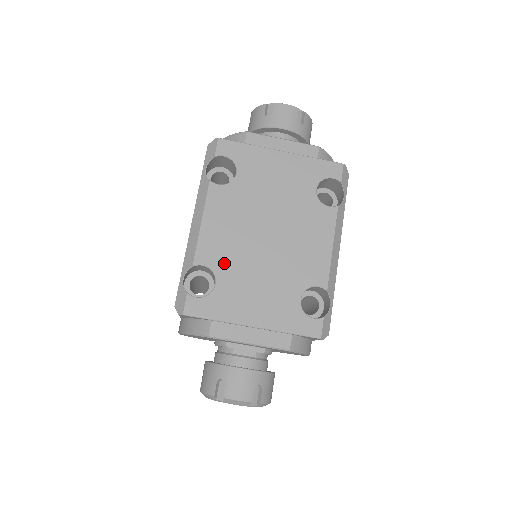
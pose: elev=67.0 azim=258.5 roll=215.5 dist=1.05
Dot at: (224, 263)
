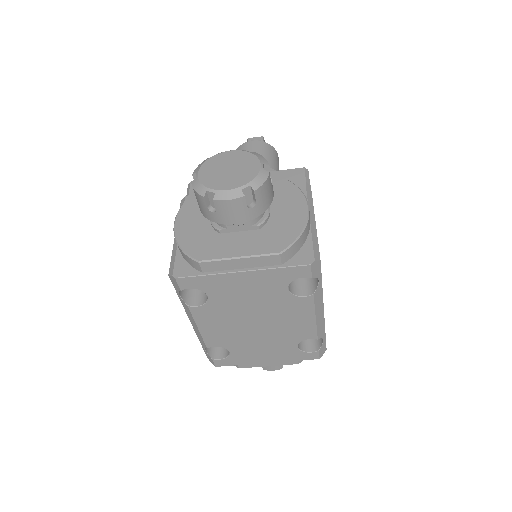
Dot at: (229, 343)
